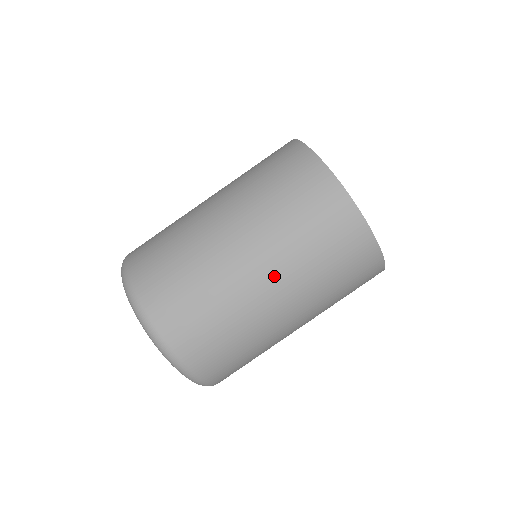
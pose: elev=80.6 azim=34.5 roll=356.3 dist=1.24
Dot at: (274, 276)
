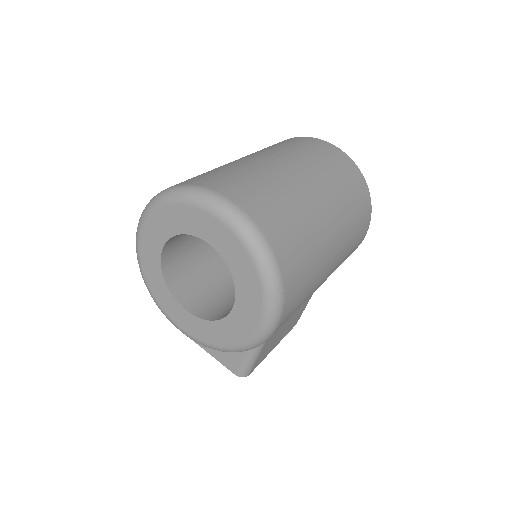
Dot at: (302, 169)
